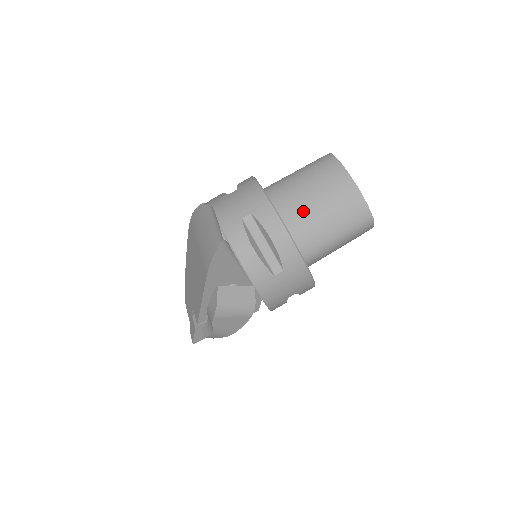
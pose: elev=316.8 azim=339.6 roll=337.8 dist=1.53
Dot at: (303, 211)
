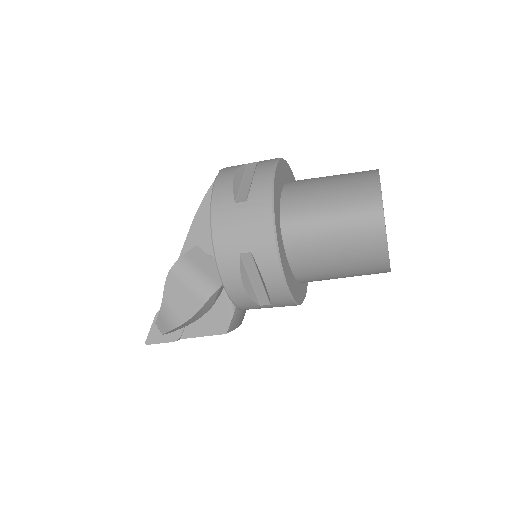
Dot at: (310, 183)
